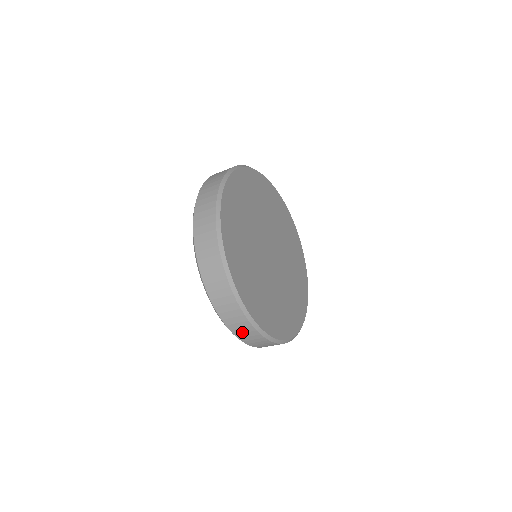
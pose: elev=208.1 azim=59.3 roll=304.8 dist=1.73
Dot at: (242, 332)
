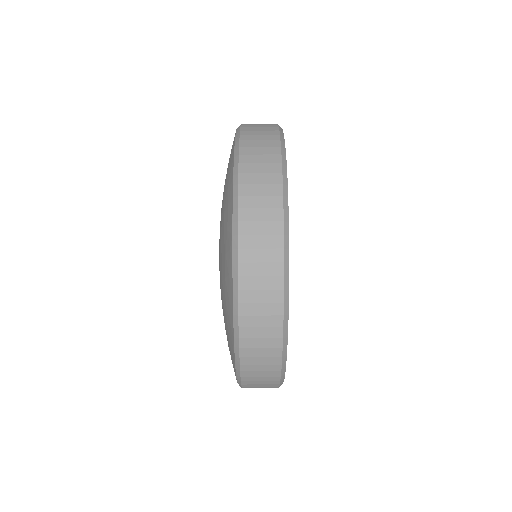
Dot at: (256, 336)
